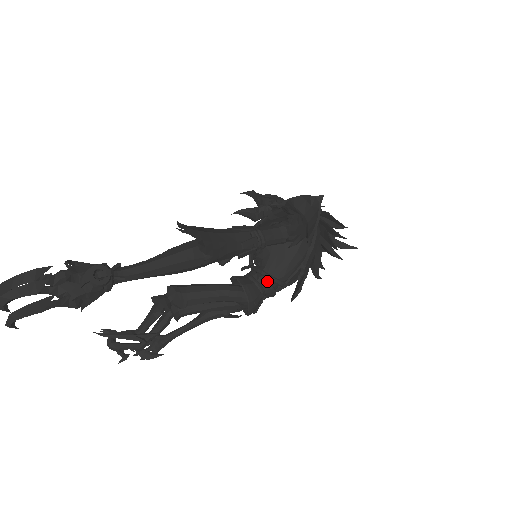
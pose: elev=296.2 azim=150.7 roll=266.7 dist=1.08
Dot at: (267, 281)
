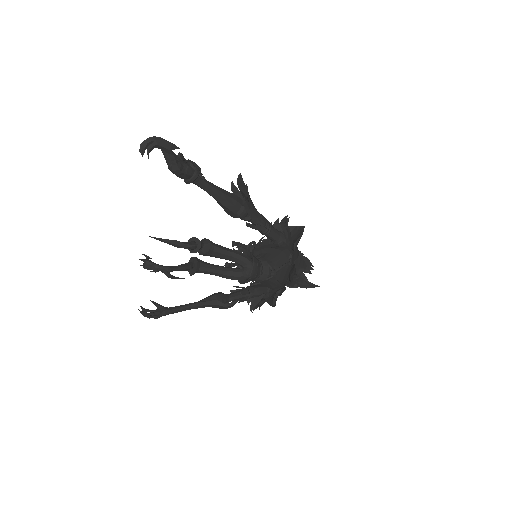
Dot at: (265, 261)
